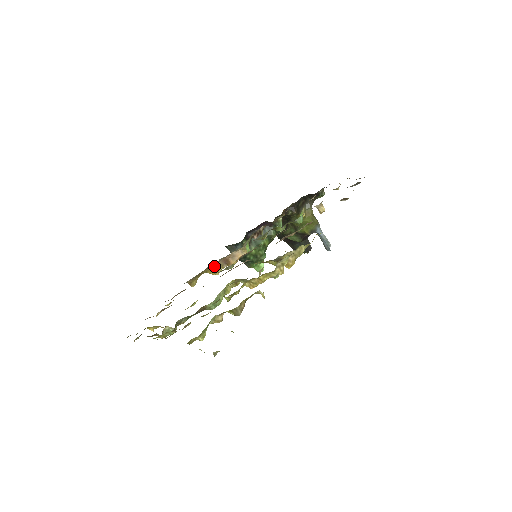
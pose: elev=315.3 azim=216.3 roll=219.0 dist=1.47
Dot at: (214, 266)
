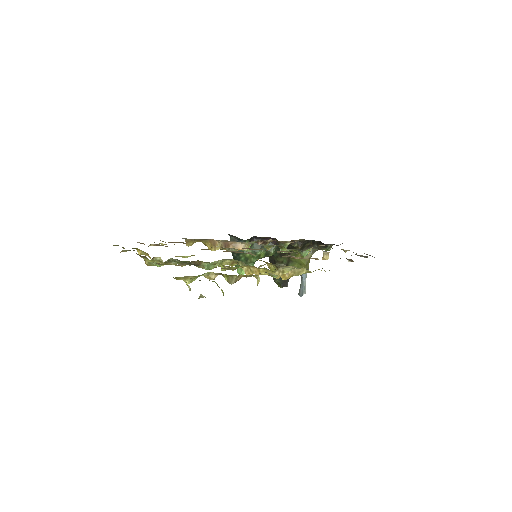
Dot at: (215, 242)
